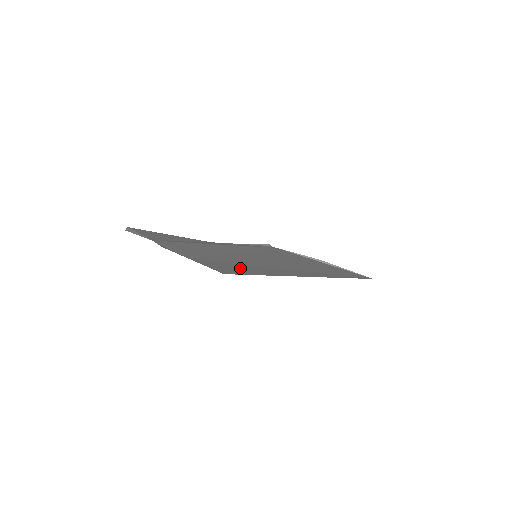
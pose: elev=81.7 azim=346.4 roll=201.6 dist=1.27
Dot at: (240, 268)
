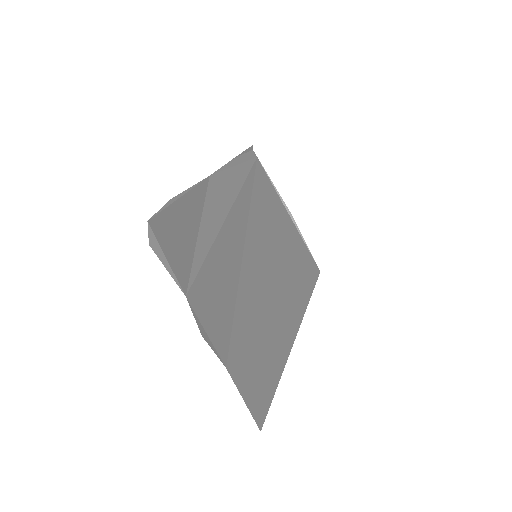
Dot at: (261, 369)
